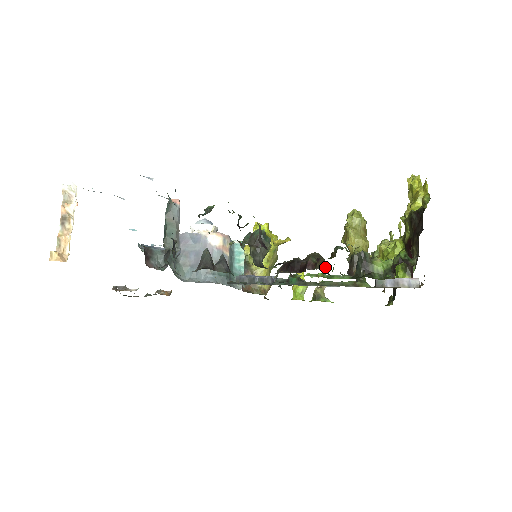
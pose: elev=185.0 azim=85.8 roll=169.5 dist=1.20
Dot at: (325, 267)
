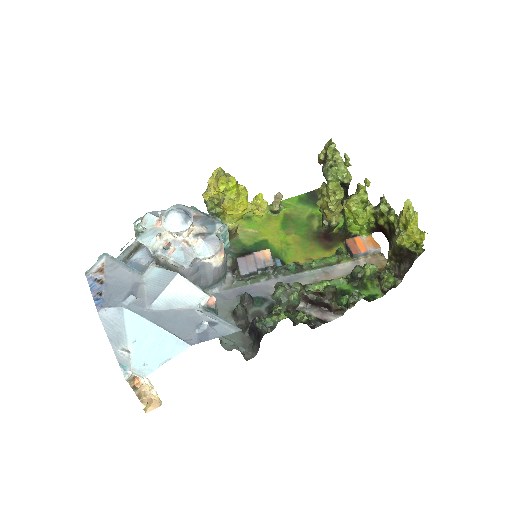
Dot at: (337, 294)
